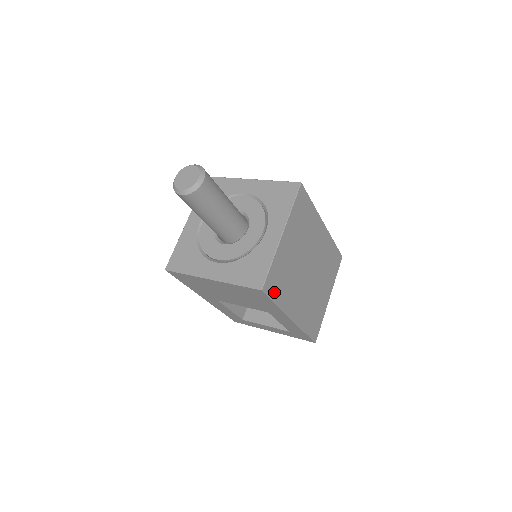
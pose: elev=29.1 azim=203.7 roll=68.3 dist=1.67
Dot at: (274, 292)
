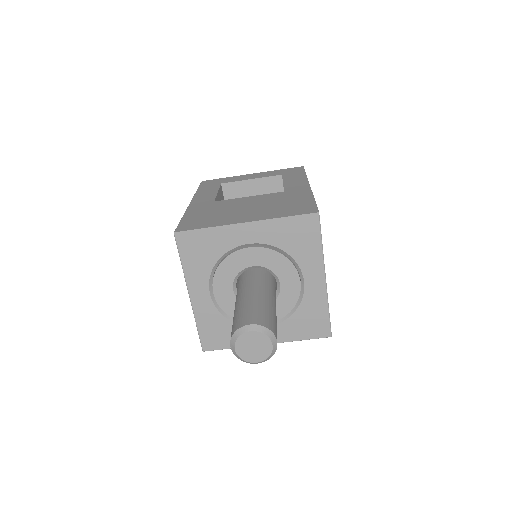
Dot at: occluded
